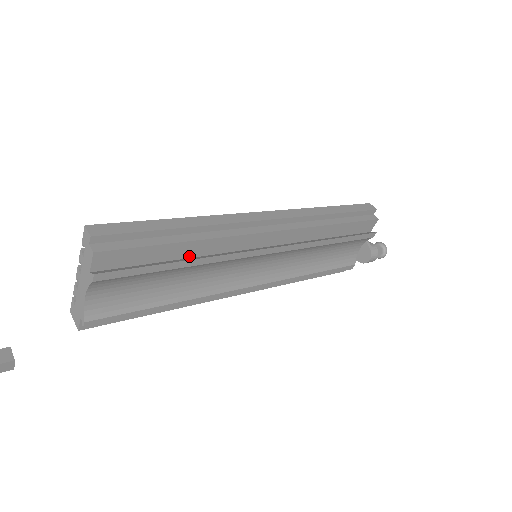
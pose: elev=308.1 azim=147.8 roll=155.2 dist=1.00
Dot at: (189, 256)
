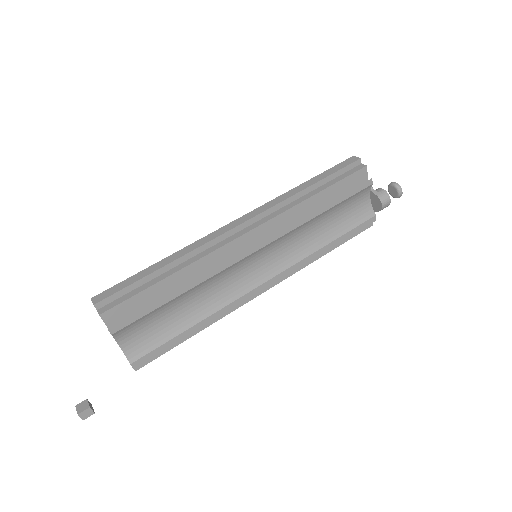
Dot at: (182, 285)
